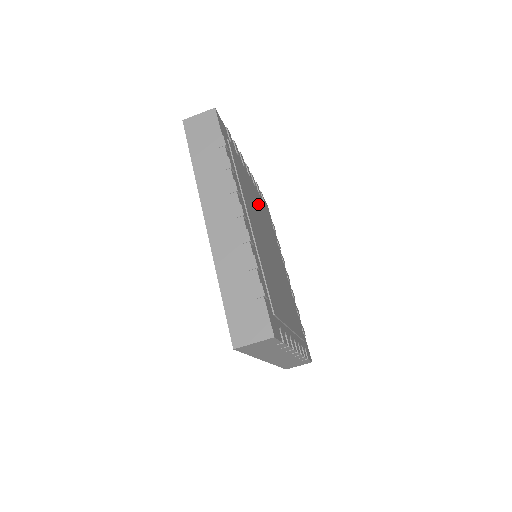
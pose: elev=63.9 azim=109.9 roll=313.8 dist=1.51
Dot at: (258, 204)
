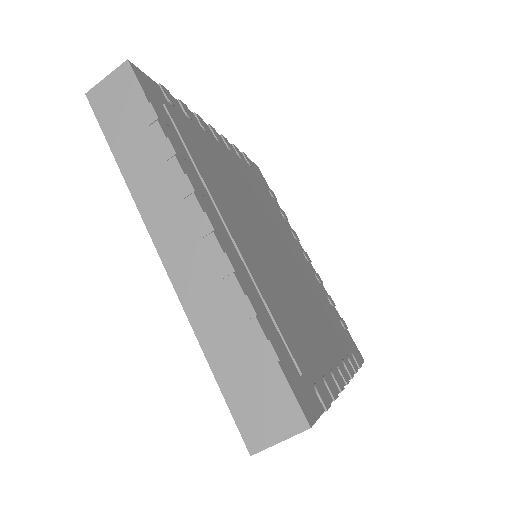
Dot at: (241, 180)
